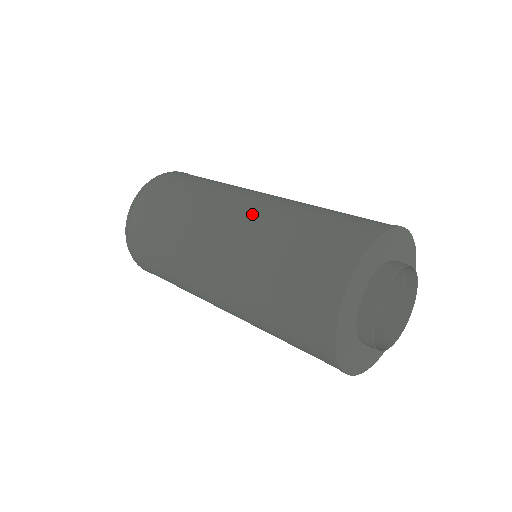
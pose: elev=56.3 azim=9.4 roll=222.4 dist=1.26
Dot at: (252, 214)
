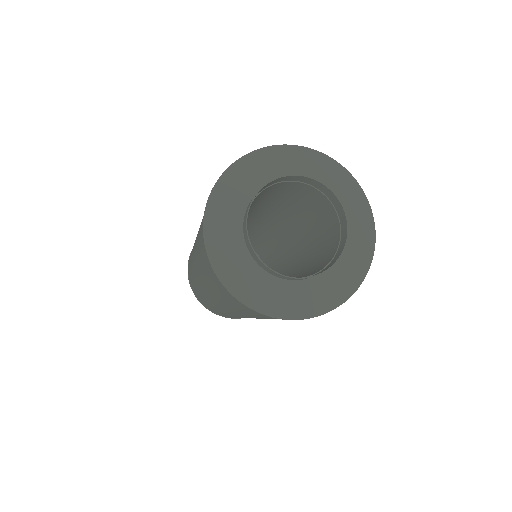
Dot at: occluded
